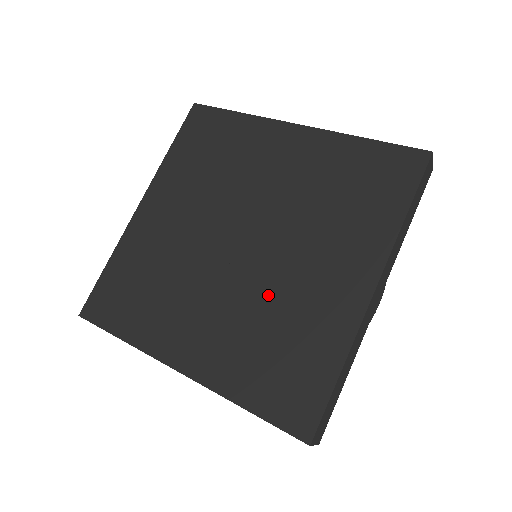
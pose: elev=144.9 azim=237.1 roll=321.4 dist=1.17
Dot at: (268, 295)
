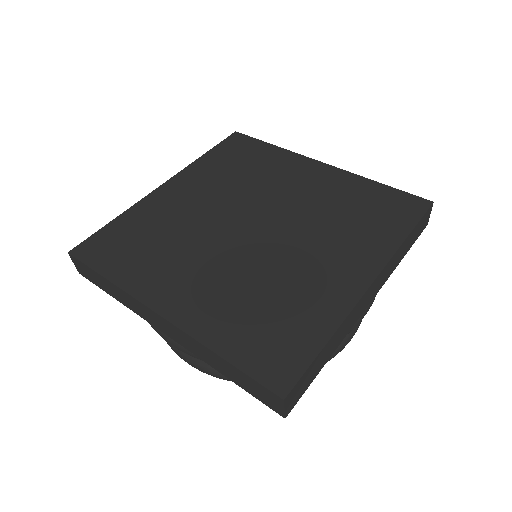
Dot at: (269, 270)
